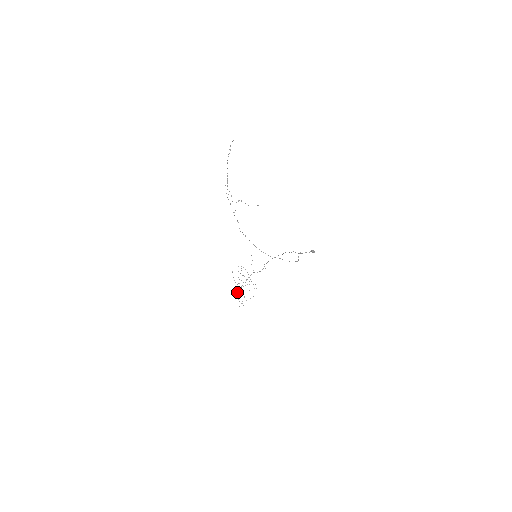
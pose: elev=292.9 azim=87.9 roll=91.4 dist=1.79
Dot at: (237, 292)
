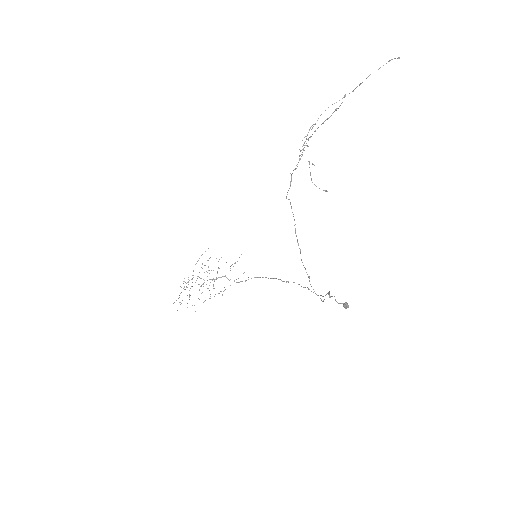
Dot at: occluded
